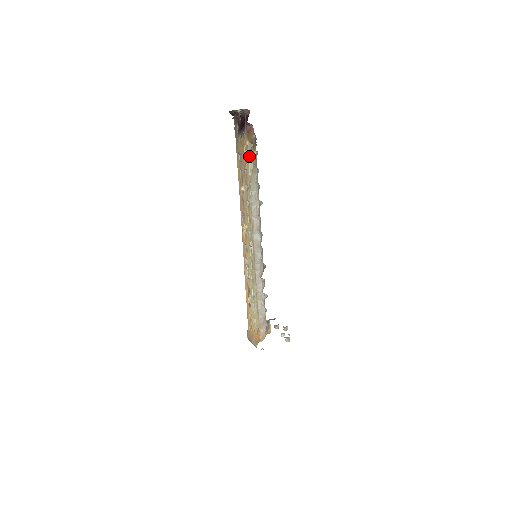
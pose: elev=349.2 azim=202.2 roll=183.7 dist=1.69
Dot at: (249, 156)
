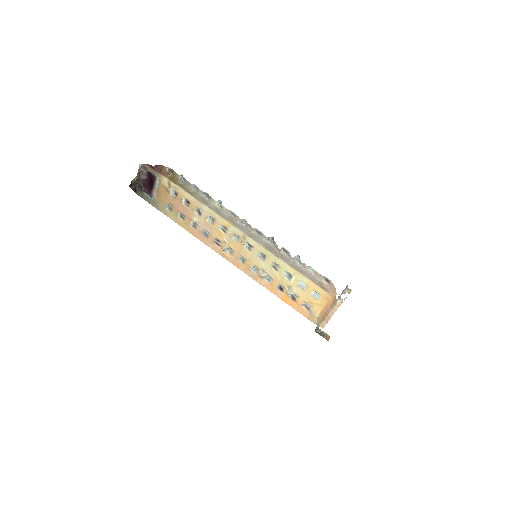
Dot at: (177, 185)
